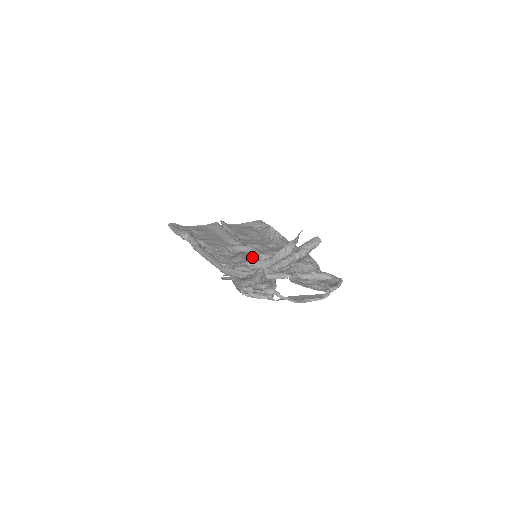
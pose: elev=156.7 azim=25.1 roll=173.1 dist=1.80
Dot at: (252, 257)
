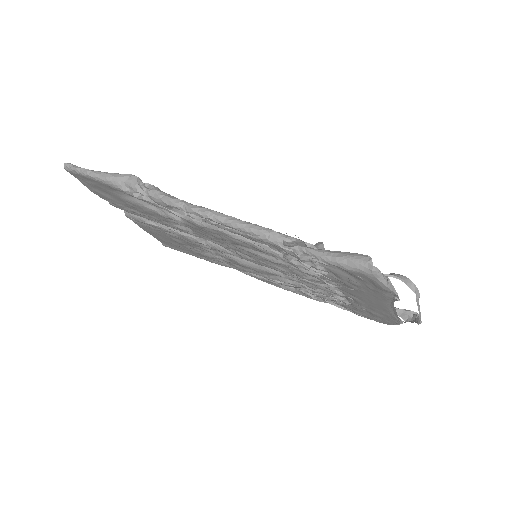
Dot at: occluded
